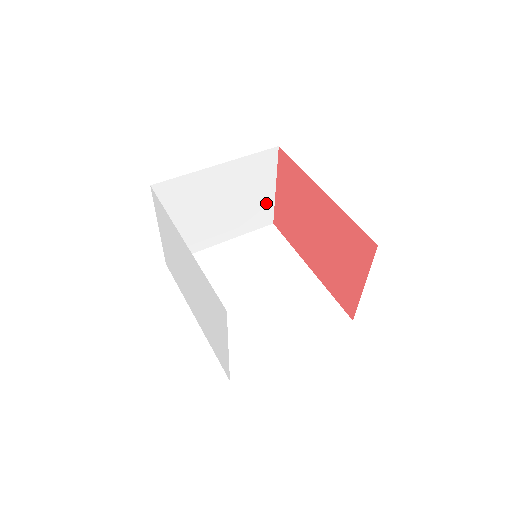
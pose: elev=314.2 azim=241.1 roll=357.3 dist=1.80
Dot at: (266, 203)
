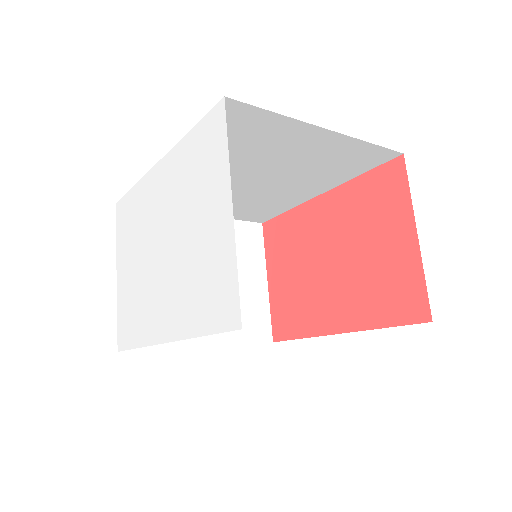
Dot at: (259, 301)
